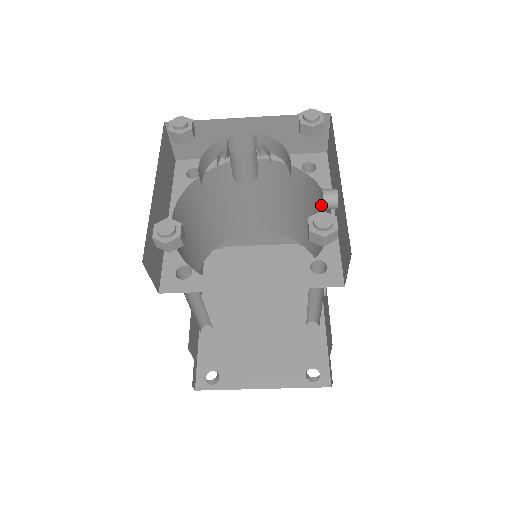
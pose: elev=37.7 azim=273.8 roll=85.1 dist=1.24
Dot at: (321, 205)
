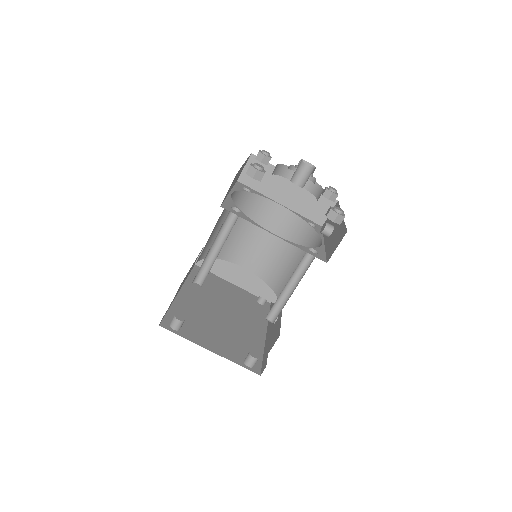
Dot at: (320, 232)
